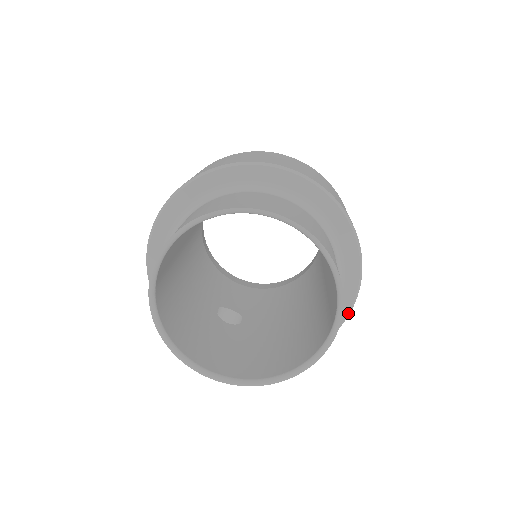
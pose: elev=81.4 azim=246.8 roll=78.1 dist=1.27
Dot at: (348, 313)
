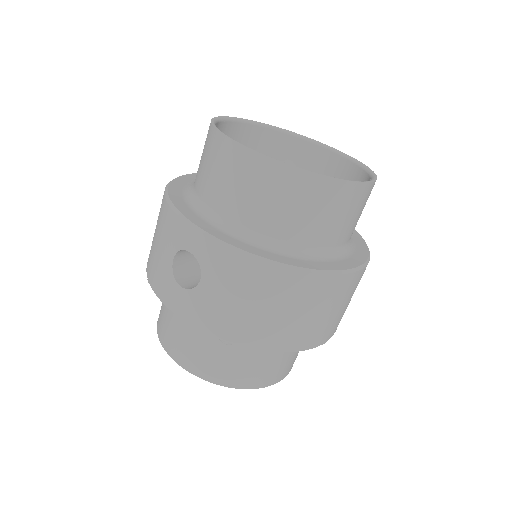
Dot at: (359, 267)
